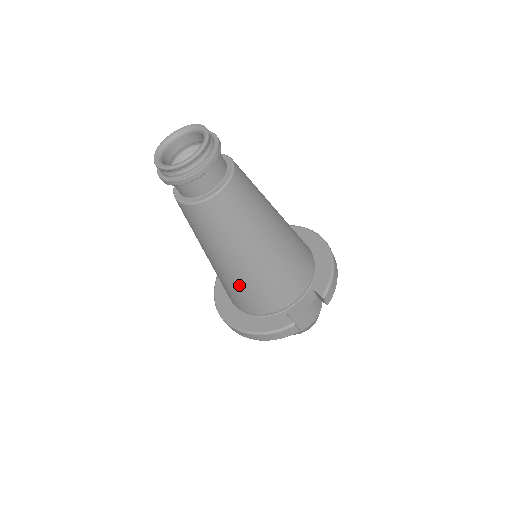
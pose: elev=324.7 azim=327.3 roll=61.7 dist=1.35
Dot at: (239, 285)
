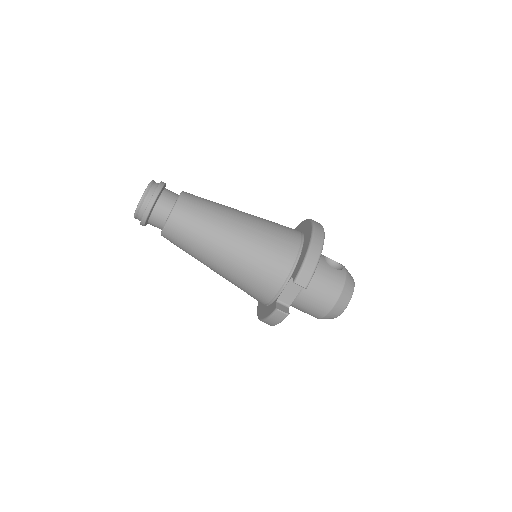
Dot at: (233, 283)
